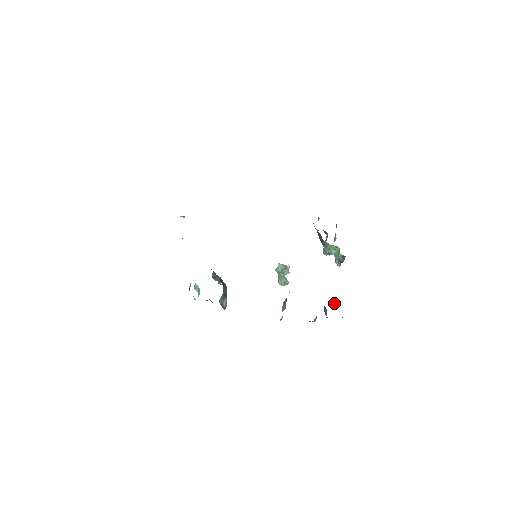
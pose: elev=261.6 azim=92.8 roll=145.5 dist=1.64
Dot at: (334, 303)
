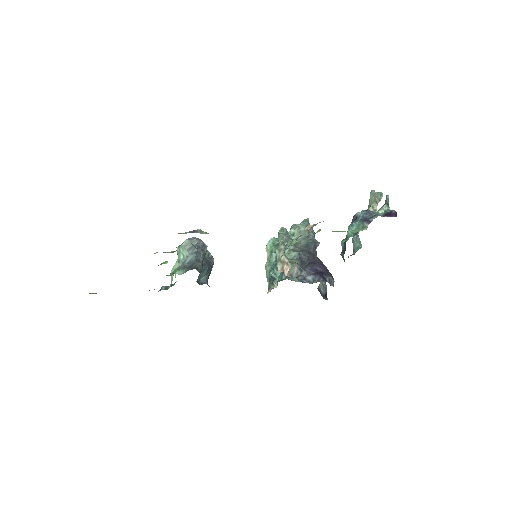
Dot at: (320, 283)
